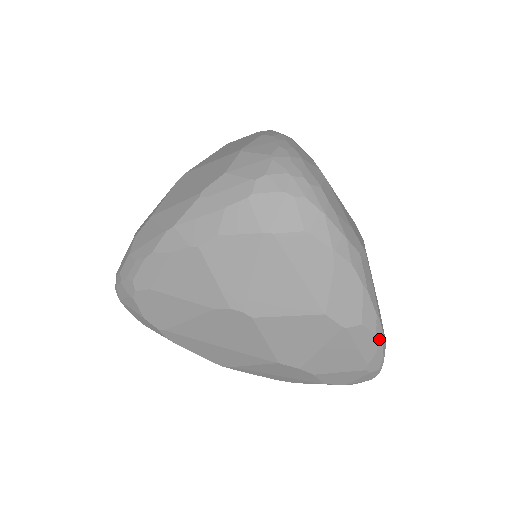
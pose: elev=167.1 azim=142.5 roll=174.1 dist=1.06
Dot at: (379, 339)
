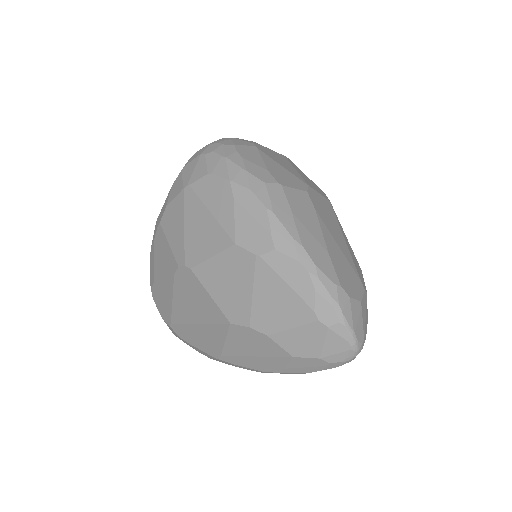
Dot at: (309, 270)
